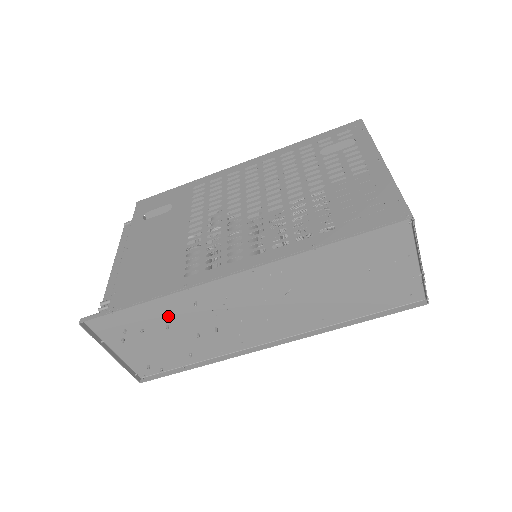
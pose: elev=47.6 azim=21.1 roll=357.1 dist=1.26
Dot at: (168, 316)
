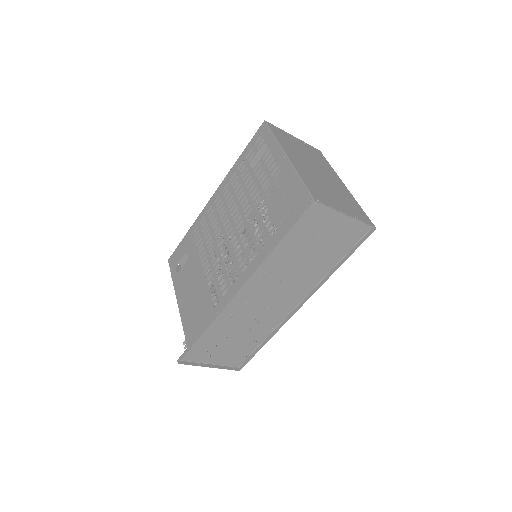
Dot at: (223, 331)
